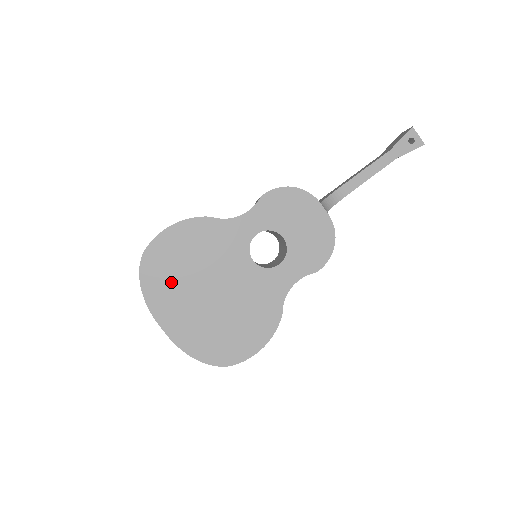
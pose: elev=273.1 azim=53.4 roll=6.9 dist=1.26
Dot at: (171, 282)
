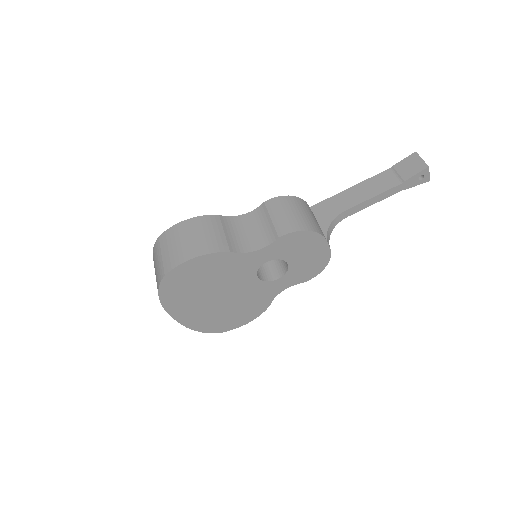
Dot at: (186, 293)
